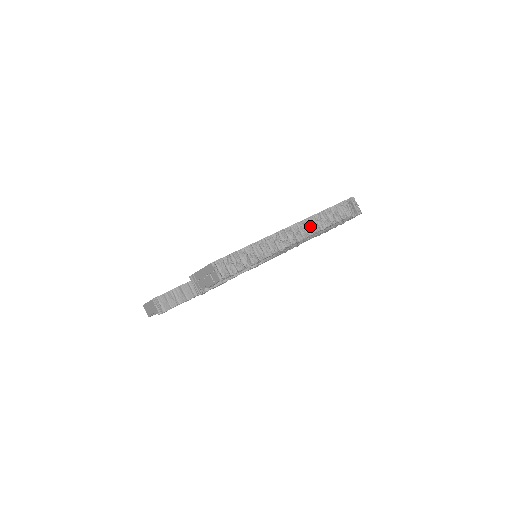
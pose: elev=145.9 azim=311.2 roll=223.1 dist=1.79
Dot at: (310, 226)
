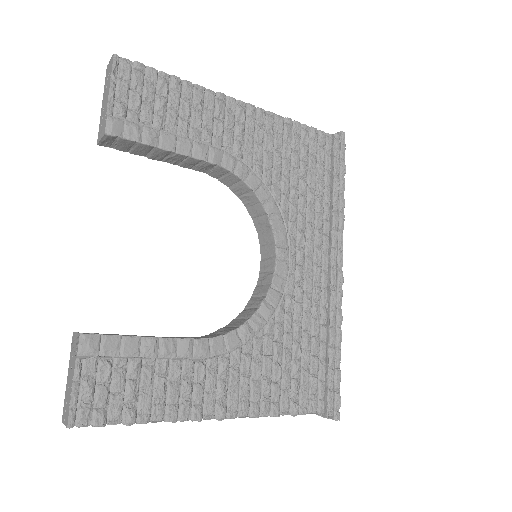
Dot at: occluded
